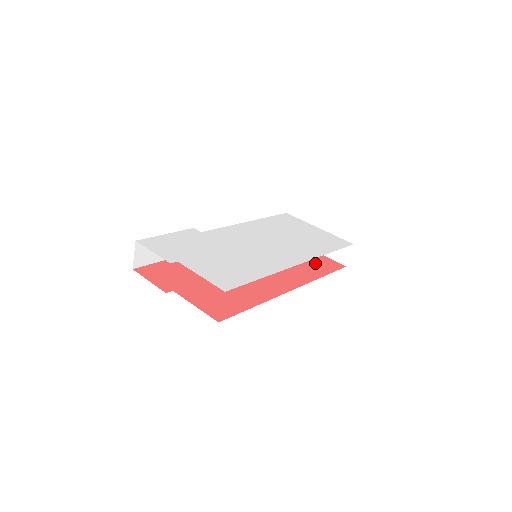
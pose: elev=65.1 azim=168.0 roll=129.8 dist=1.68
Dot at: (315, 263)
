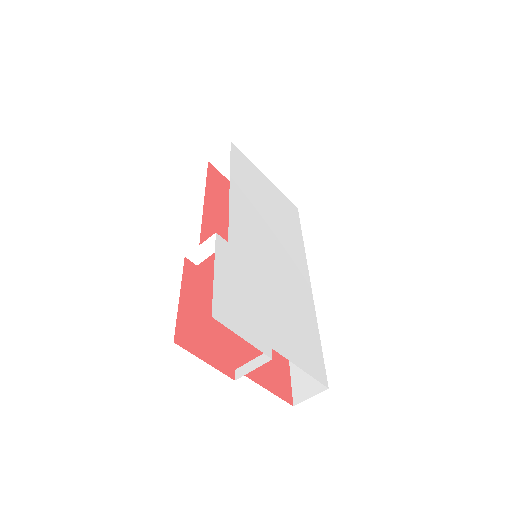
Dot at: occluded
